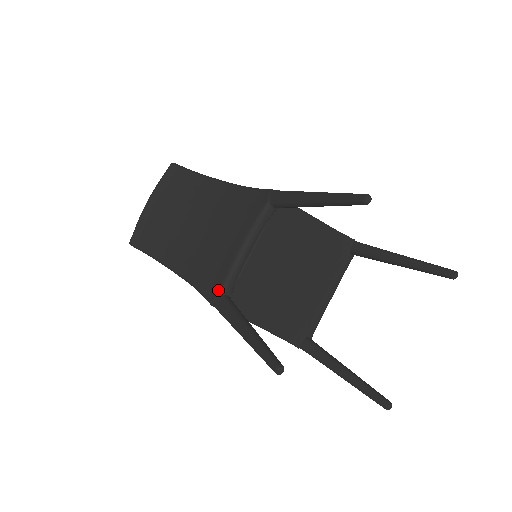
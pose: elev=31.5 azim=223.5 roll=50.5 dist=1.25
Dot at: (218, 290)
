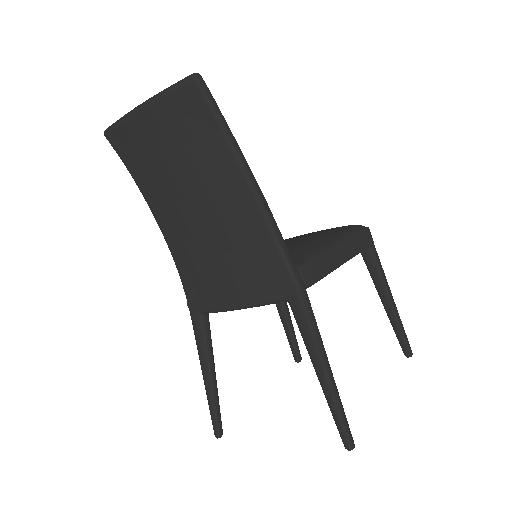
Dot at: (199, 309)
